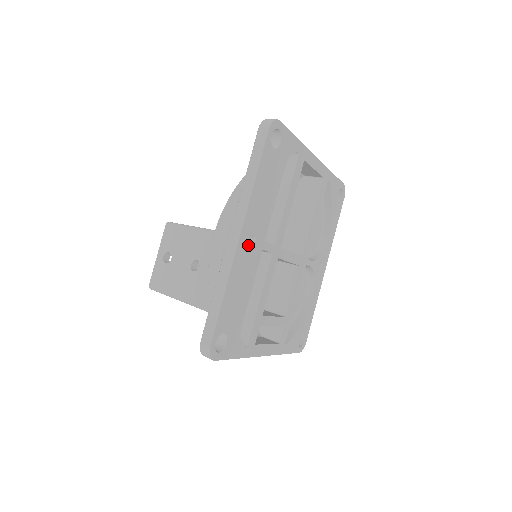
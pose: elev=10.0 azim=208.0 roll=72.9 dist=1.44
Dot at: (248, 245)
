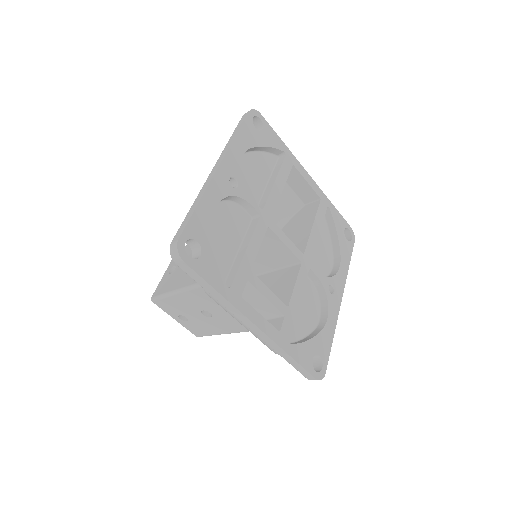
Dot at: (229, 182)
